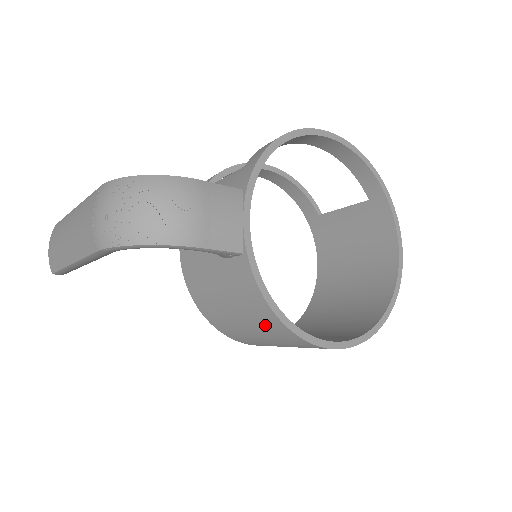
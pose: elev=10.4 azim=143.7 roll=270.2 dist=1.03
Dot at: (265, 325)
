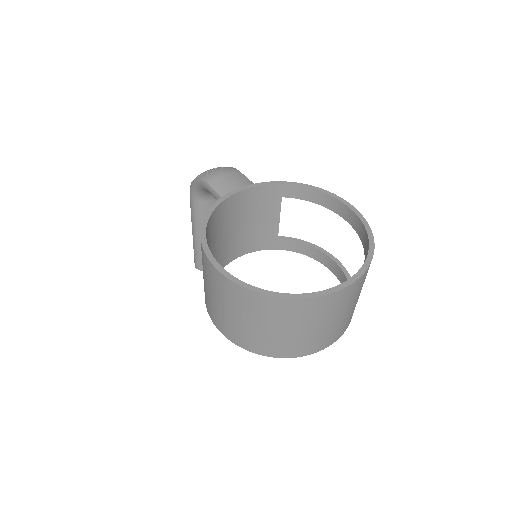
Dot at: occluded
